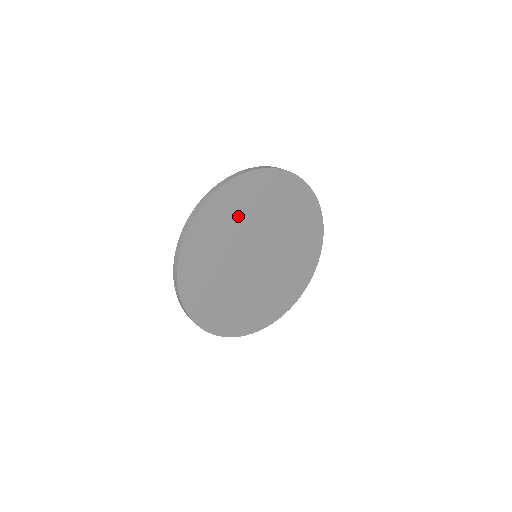
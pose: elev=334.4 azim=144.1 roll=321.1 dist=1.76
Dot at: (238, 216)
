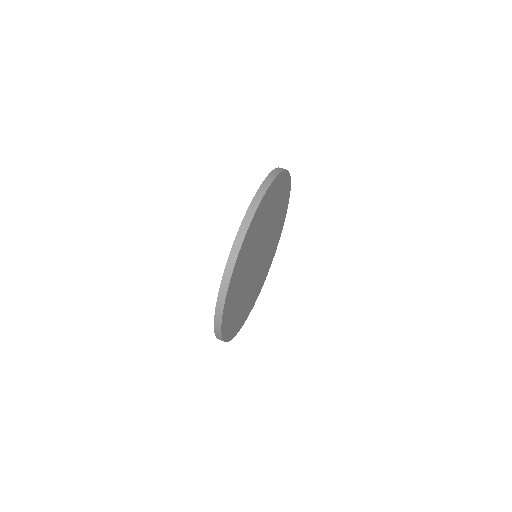
Dot at: (250, 249)
